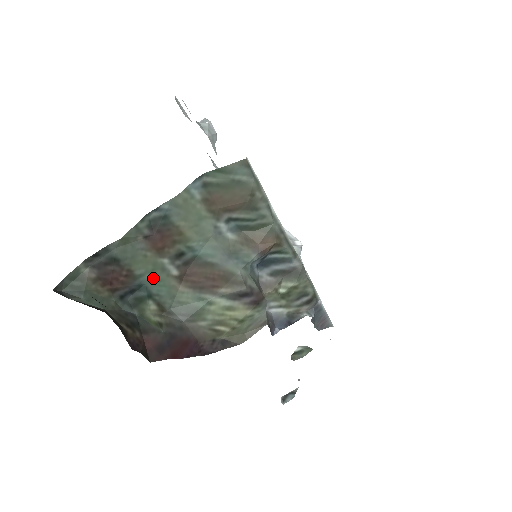
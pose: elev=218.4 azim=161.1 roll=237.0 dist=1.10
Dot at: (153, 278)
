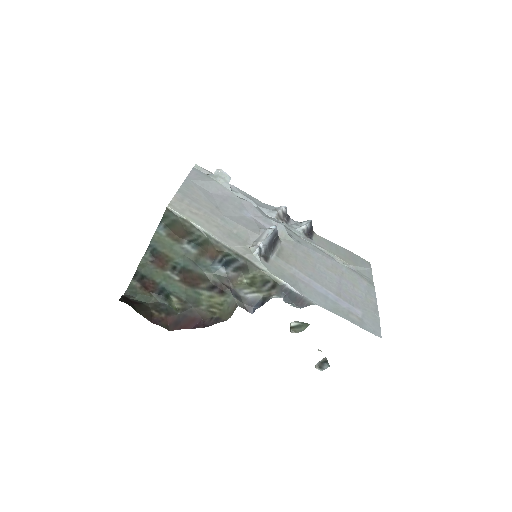
Dot at: (167, 283)
